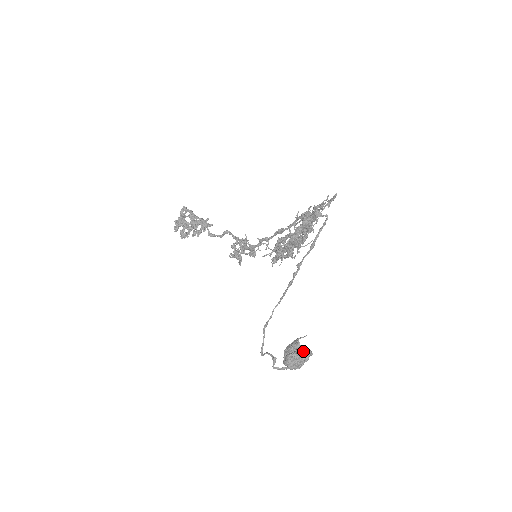
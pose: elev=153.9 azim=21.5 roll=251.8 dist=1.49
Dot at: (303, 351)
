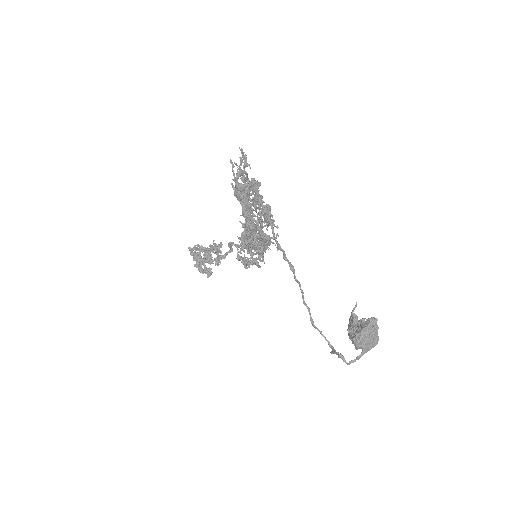
Dot at: (363, 325)
